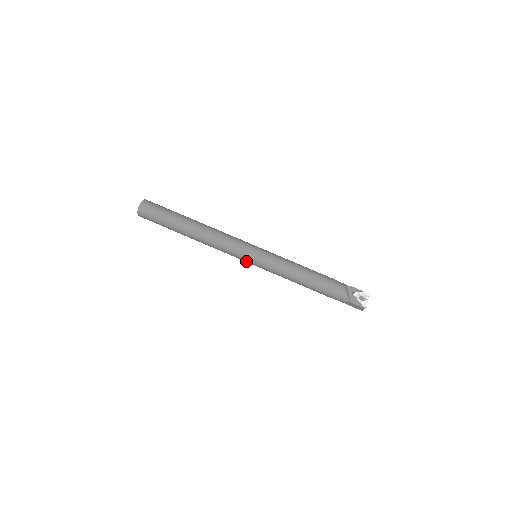
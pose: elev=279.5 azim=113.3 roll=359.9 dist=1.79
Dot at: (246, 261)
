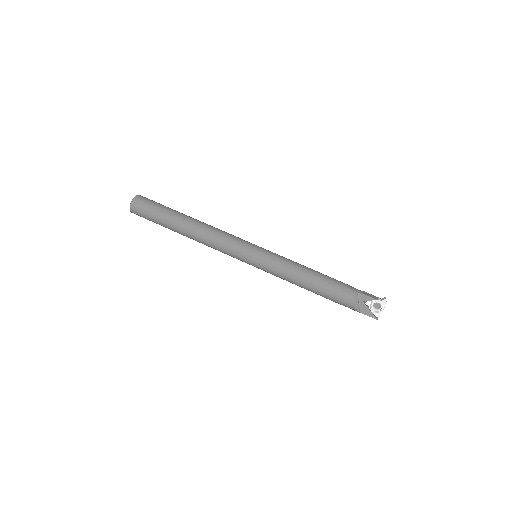
Dot at: occluded
